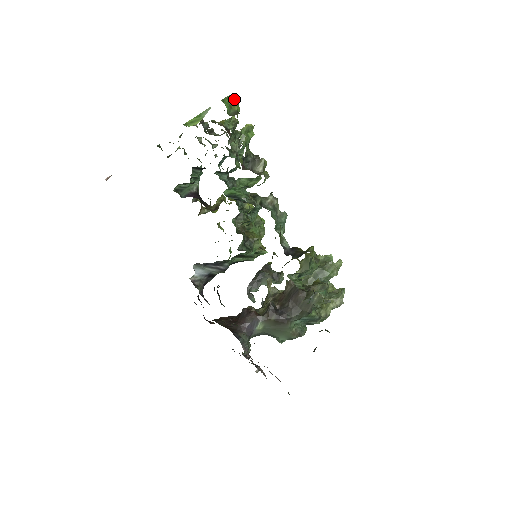
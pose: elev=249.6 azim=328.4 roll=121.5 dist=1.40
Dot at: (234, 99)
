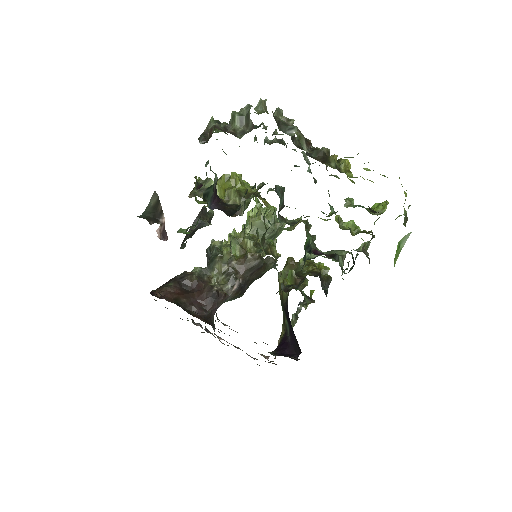
Dot at: occluded
